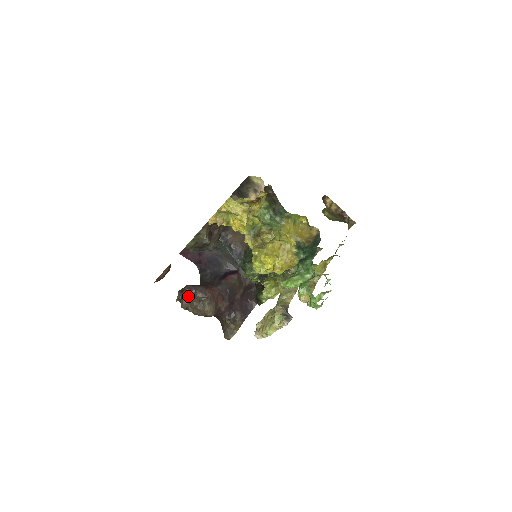
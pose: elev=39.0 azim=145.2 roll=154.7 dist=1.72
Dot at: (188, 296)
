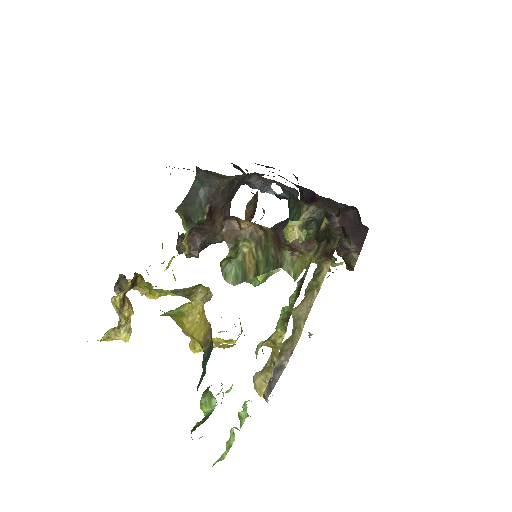
Dot at: occluded
